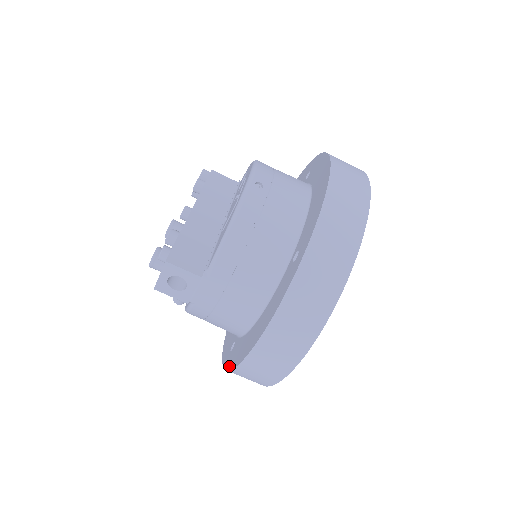
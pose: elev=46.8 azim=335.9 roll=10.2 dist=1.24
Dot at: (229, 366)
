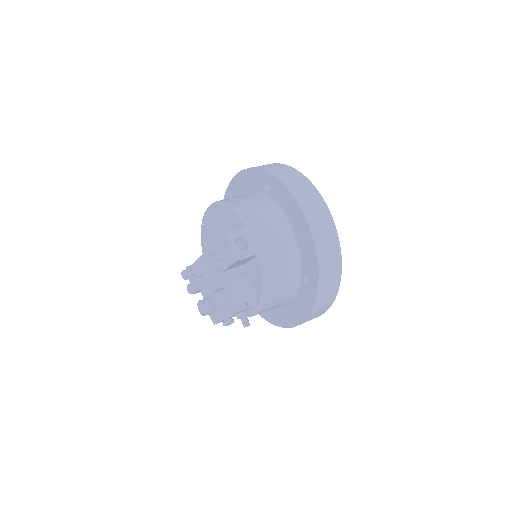
Dot at: (316, 269)
